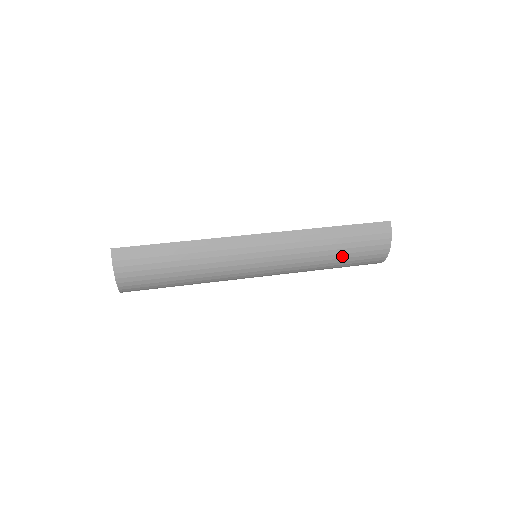
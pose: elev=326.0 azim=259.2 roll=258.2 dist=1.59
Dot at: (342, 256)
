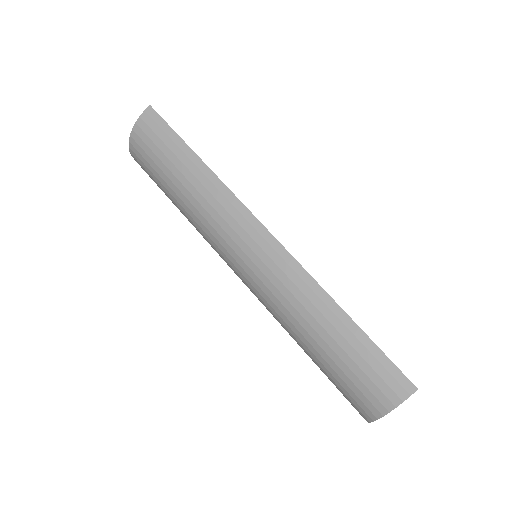
Dot at: (325, 355)
